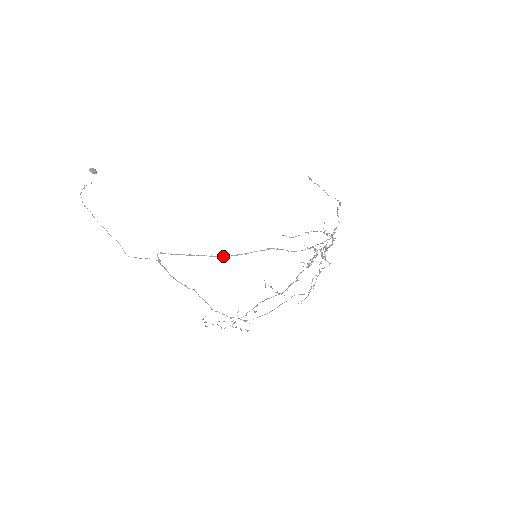
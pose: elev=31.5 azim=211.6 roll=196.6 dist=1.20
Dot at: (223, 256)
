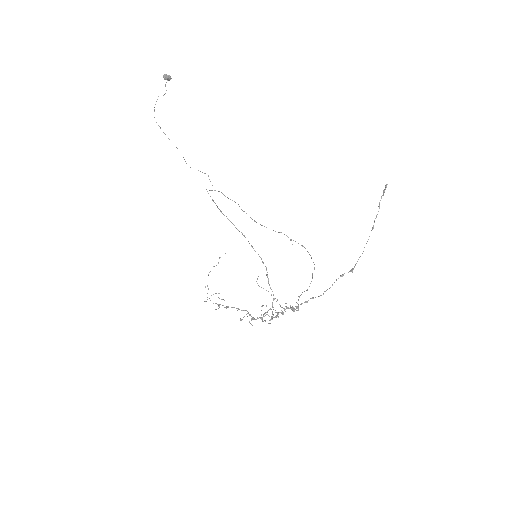
Dot at: occluded
